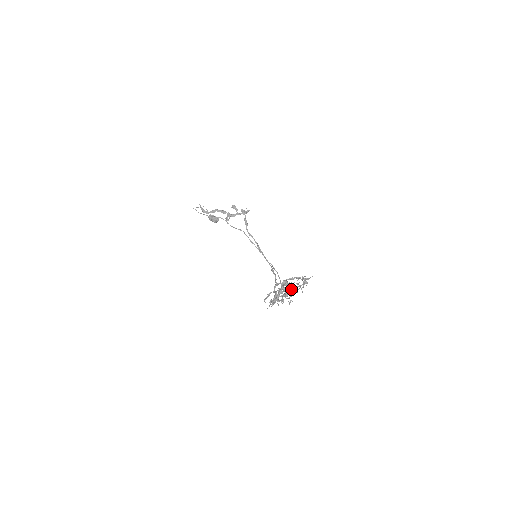
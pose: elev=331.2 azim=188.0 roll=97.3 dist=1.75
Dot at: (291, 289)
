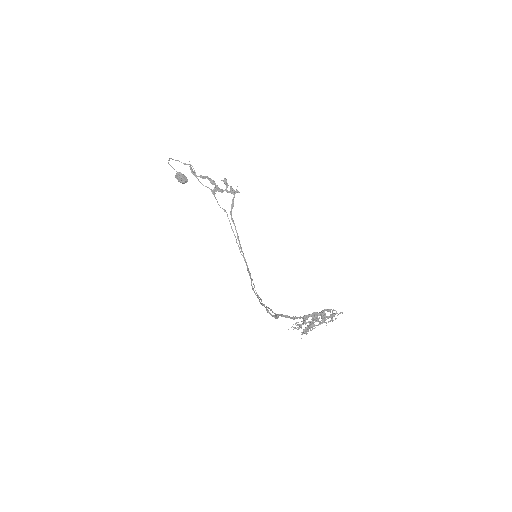
Dot at: (318, 319)
